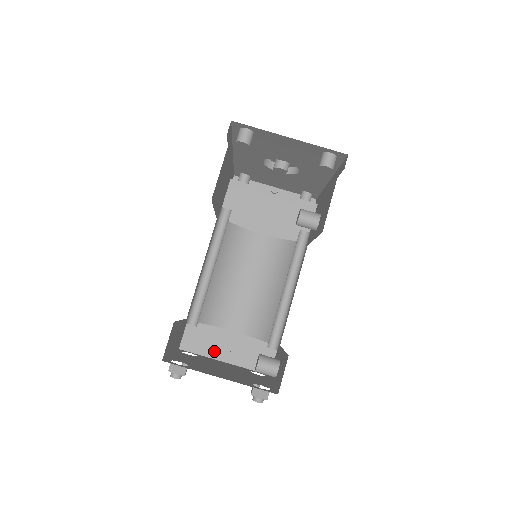
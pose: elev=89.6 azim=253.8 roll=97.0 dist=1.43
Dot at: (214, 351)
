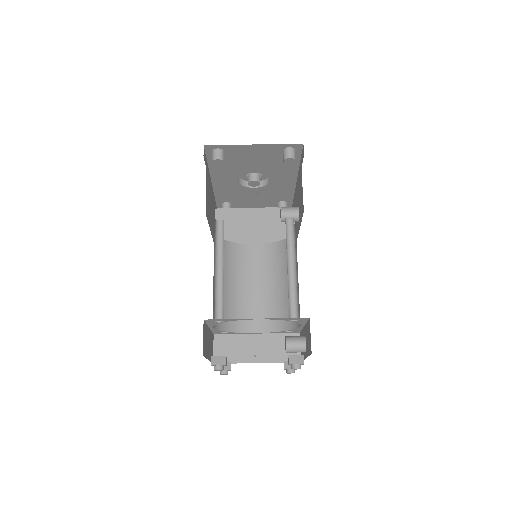
Dot at: (245, 356)
